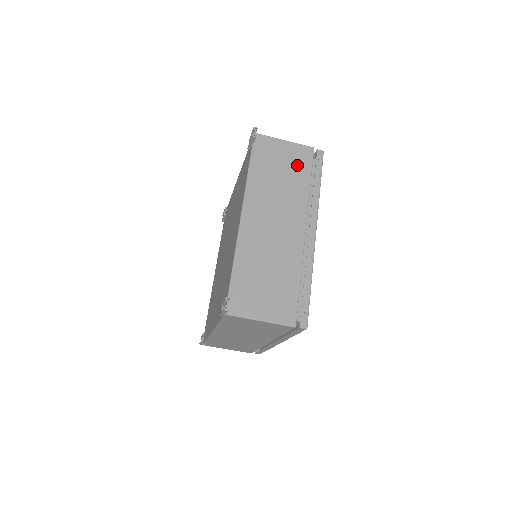
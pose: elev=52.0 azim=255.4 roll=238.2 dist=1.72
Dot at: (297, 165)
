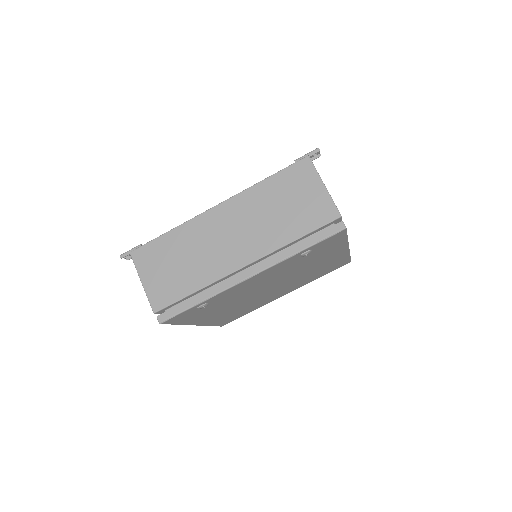
Dot at: occluded
